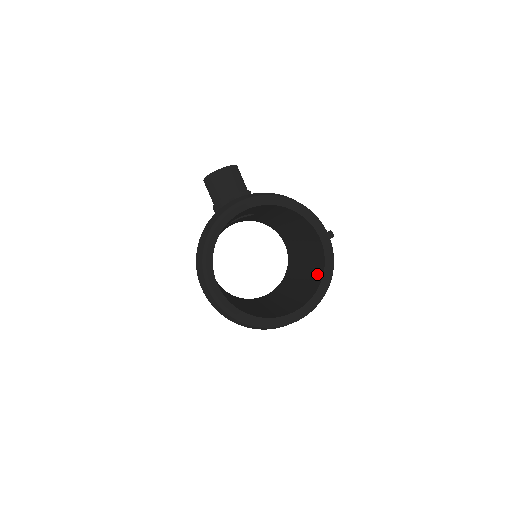
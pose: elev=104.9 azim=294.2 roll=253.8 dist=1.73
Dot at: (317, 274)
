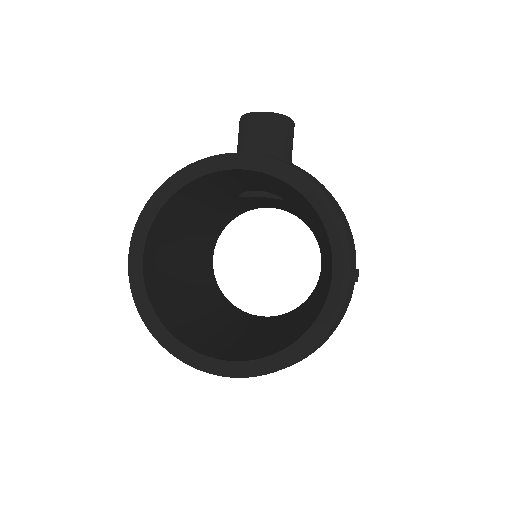
Dot at: (306, 325)
